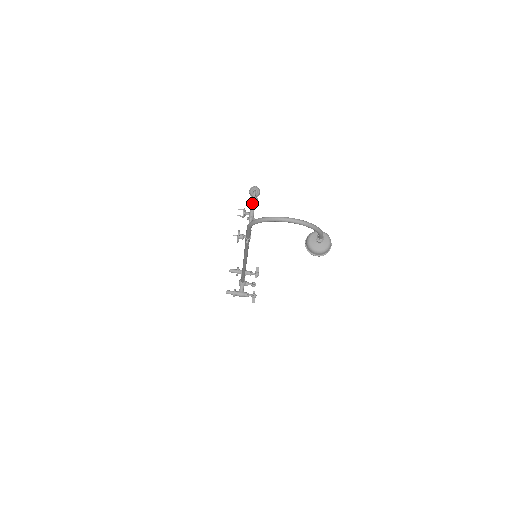
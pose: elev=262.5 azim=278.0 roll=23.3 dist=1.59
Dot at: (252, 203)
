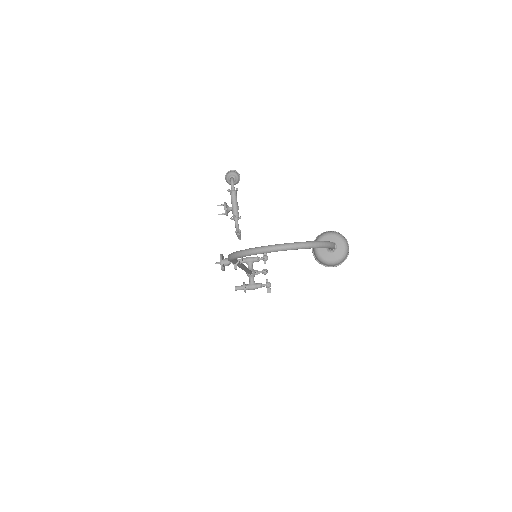
Dot at: (232, 197)
